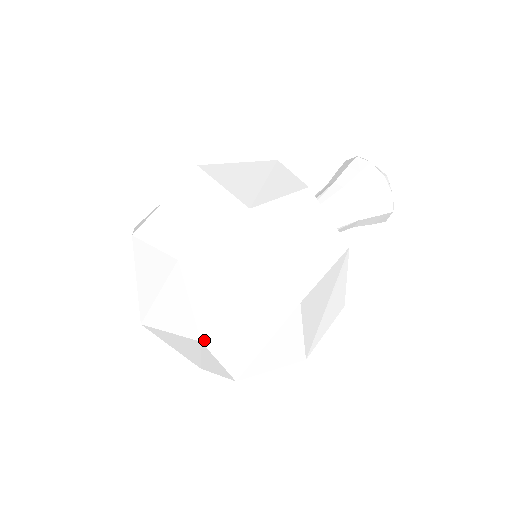
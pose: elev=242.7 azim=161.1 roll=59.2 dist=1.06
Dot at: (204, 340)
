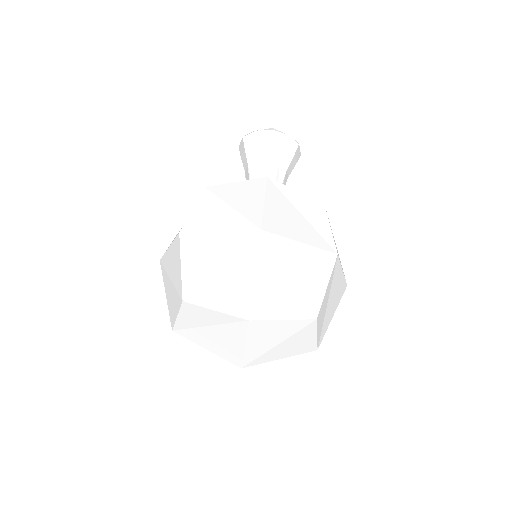
Dot at: occluded
